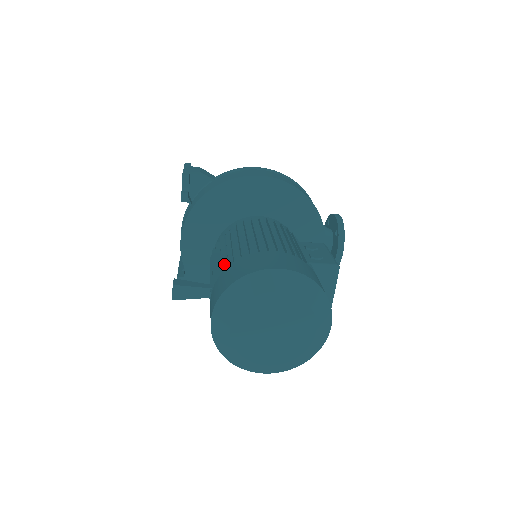
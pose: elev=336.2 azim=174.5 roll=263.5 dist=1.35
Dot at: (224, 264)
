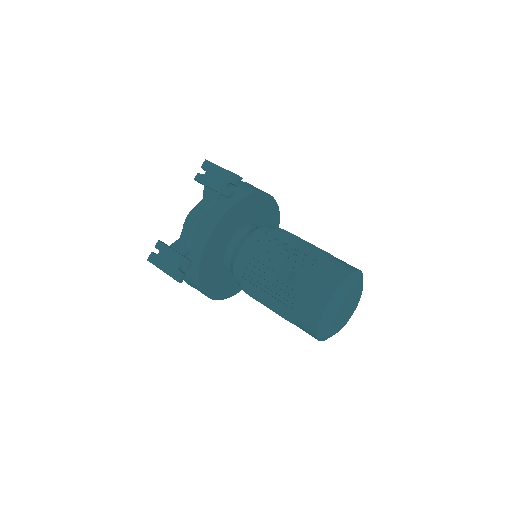
Dot at: (307, 261)
